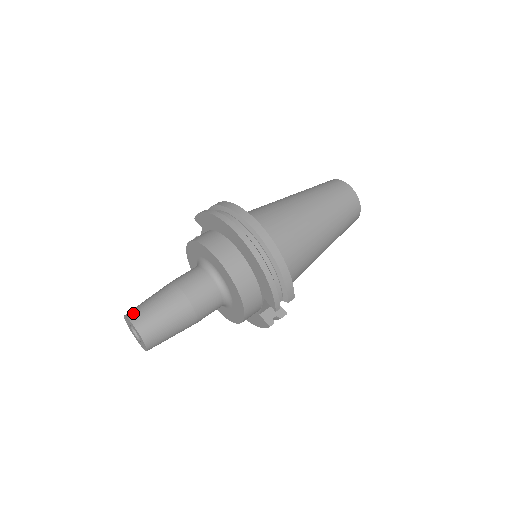
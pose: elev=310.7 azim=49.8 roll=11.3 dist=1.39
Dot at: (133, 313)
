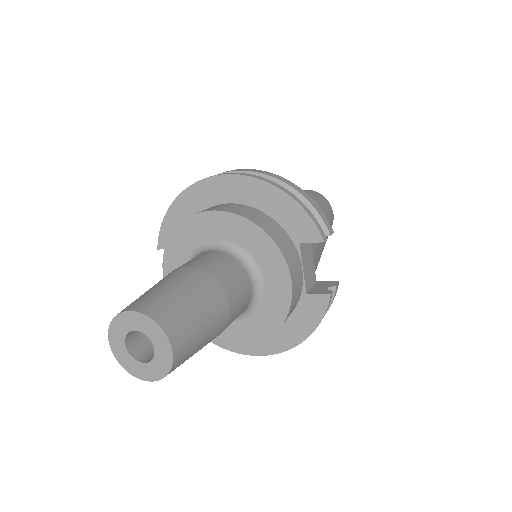
Dot at: occluded
